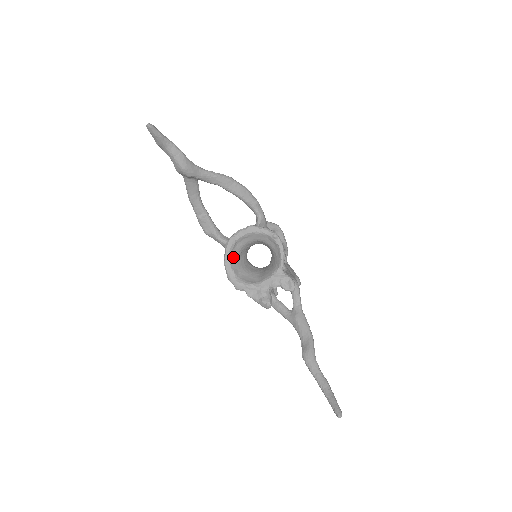
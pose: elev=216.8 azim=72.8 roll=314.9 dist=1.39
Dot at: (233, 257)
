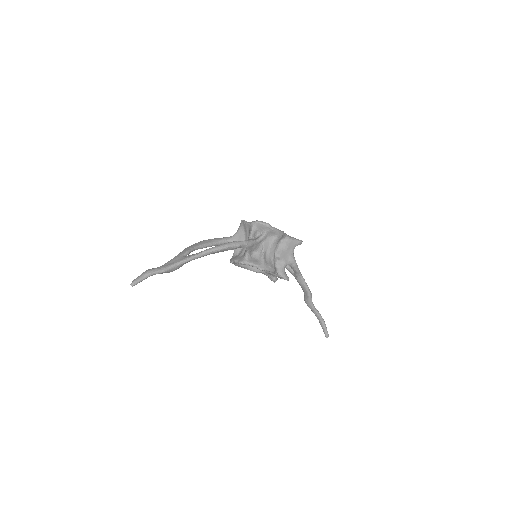
Dot at: occluded
